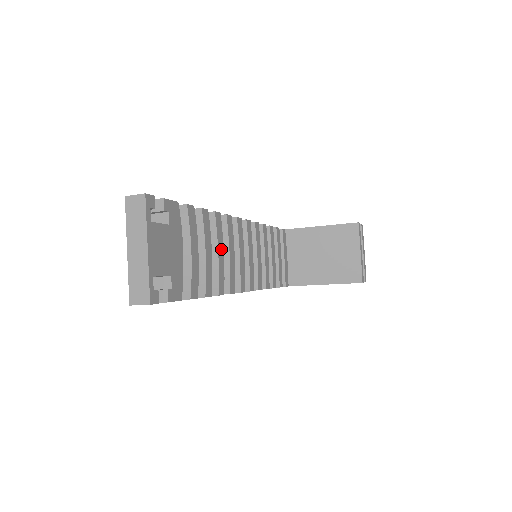
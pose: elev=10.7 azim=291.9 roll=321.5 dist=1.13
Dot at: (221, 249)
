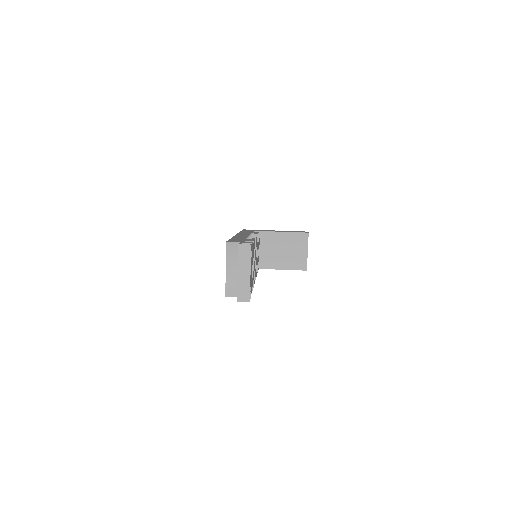
Dot at: (254, 260)
